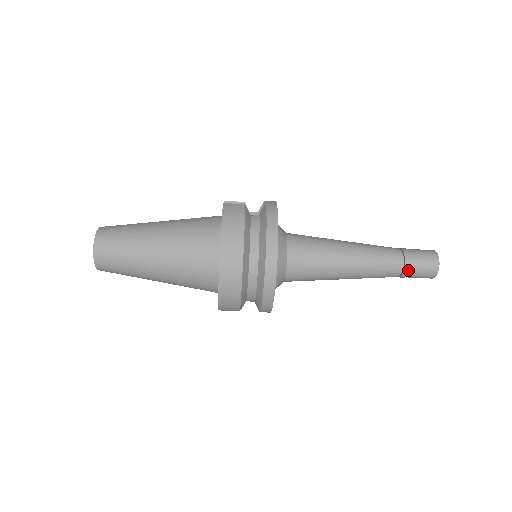
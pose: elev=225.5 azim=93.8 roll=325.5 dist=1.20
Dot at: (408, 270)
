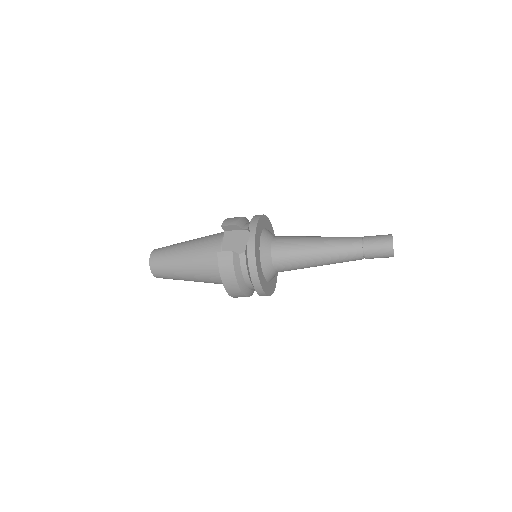
Dot at: occluded
